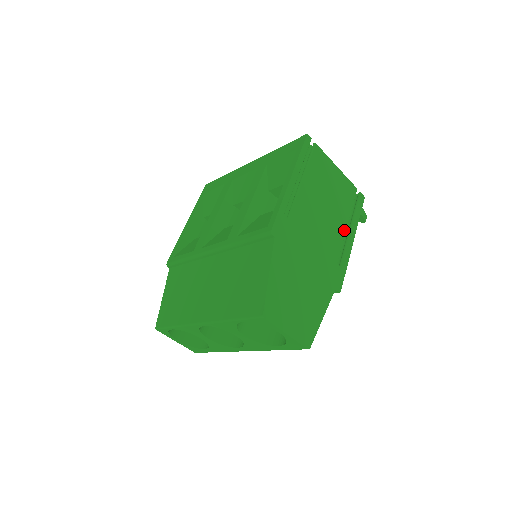
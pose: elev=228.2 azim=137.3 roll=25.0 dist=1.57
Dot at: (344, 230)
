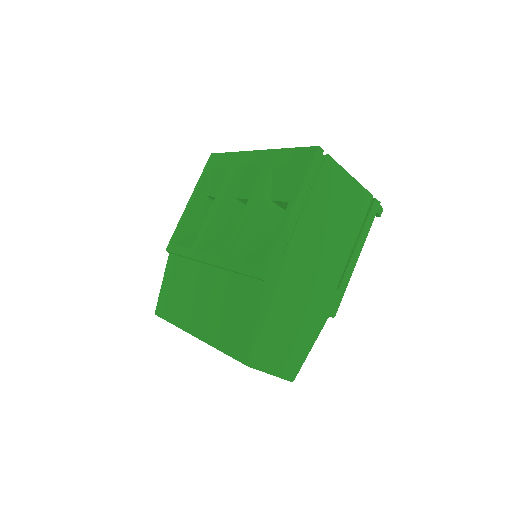
Dot at: (349, 249)
